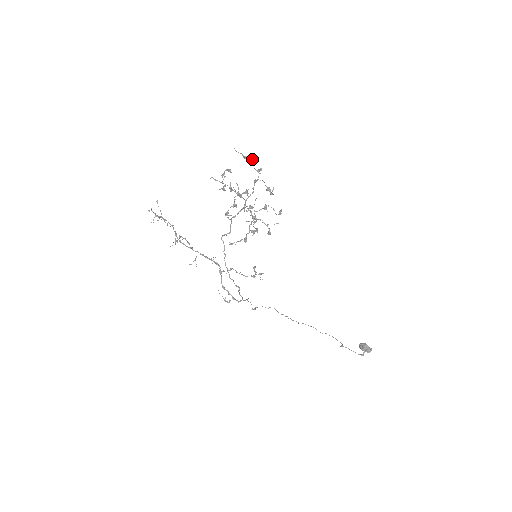
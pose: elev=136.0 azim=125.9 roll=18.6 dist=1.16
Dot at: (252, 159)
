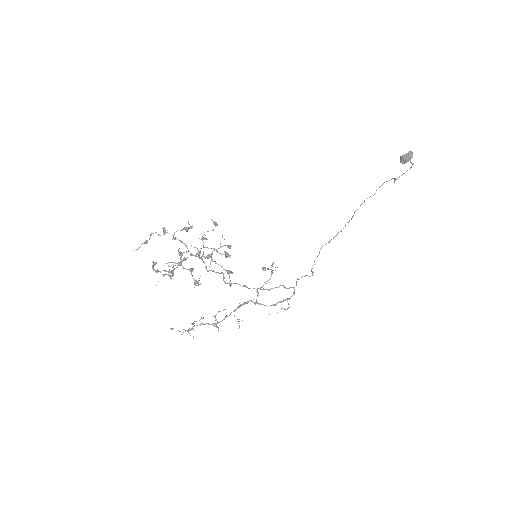
Dot at: (151, 234)
